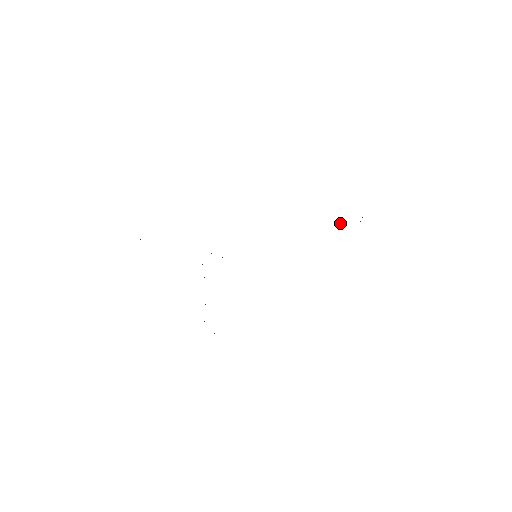
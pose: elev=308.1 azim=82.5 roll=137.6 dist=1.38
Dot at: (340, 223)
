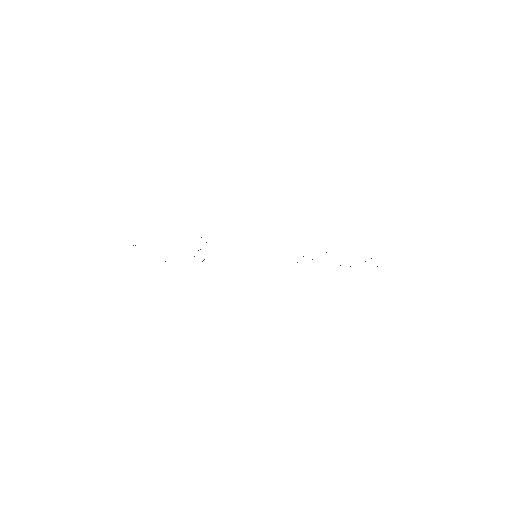
Dot at: occluded
